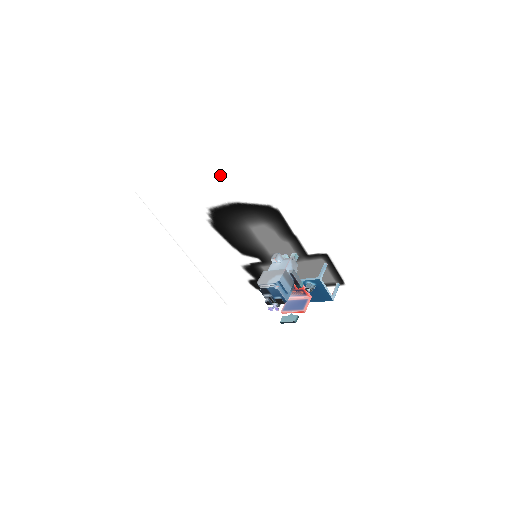
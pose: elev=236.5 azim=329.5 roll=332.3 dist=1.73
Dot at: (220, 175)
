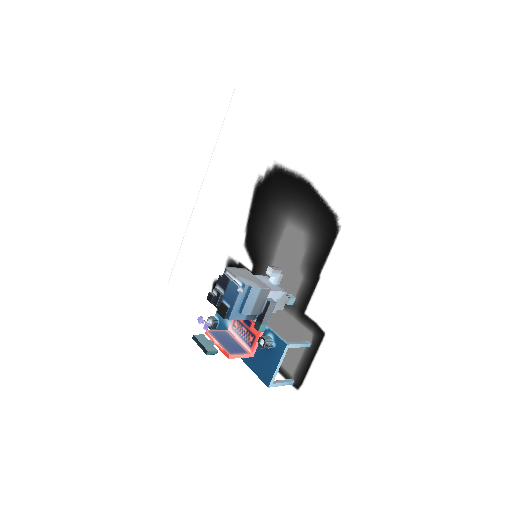
Dot at: (330, 135)
